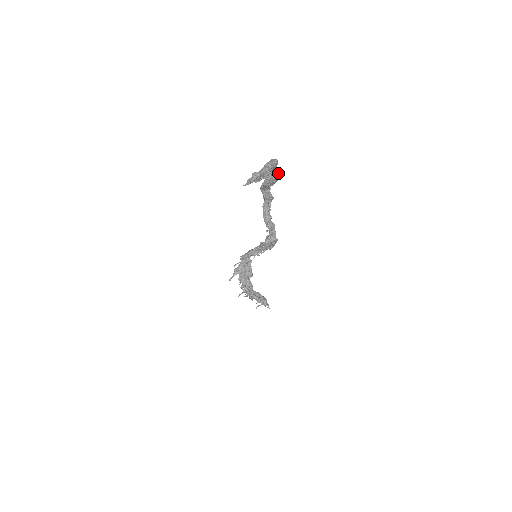
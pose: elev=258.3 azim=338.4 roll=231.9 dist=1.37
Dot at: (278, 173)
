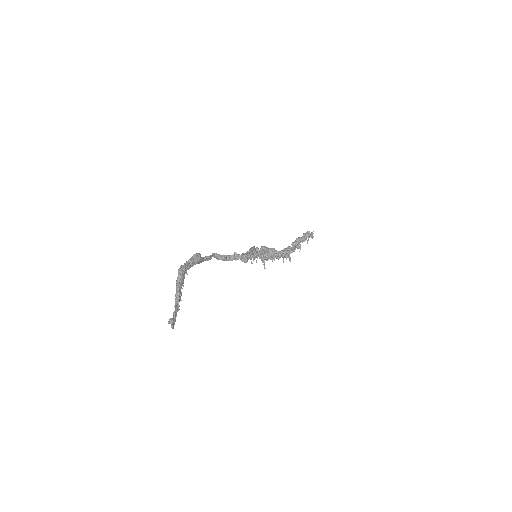
Dot at: (194, 256)
